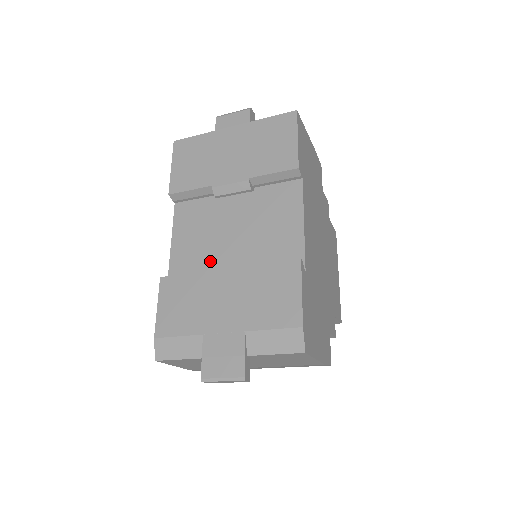
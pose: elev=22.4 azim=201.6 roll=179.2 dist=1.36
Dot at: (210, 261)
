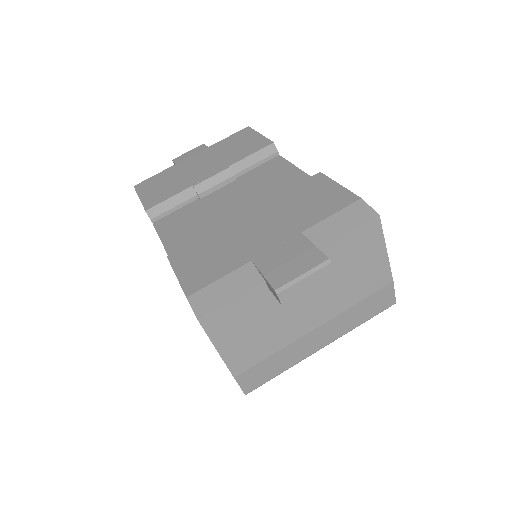
Dot at: occluded
